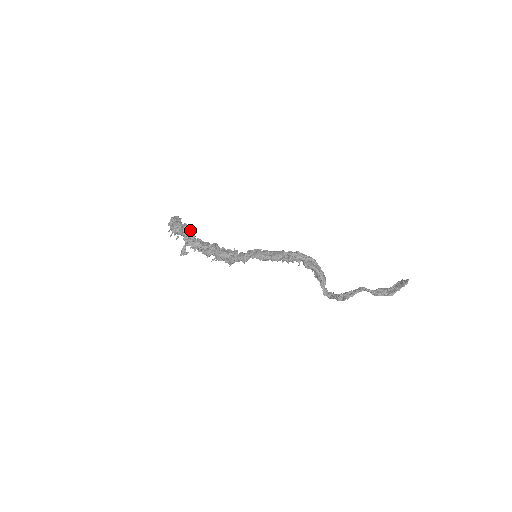
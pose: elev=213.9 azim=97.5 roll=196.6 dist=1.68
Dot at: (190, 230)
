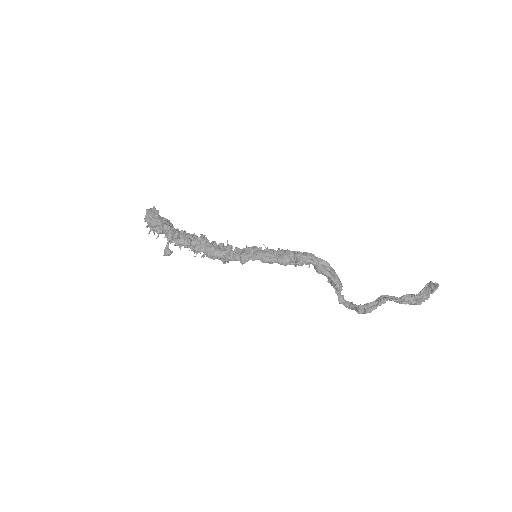
Dot at: (172, 224)
